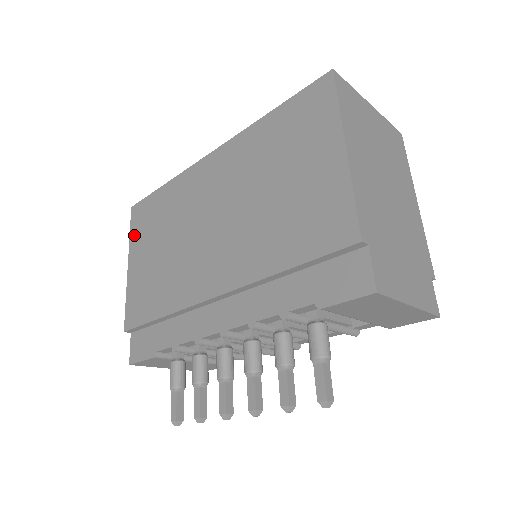
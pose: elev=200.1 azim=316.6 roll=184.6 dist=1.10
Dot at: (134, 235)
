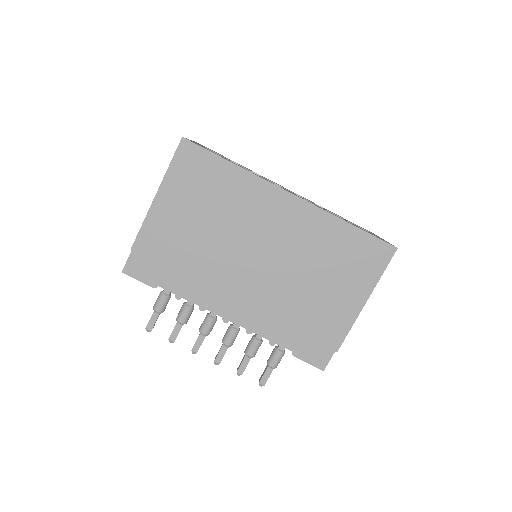
Dot at: (175, 173)
